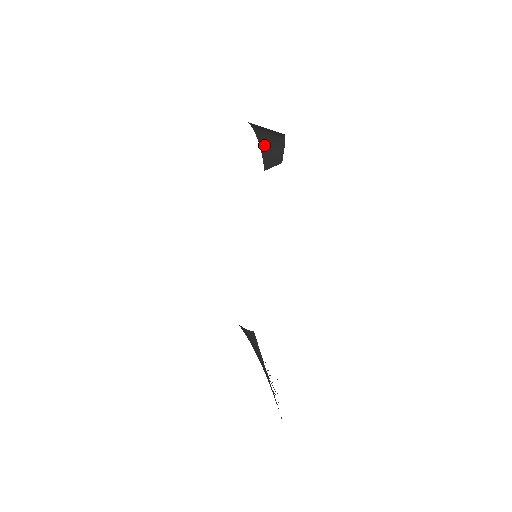
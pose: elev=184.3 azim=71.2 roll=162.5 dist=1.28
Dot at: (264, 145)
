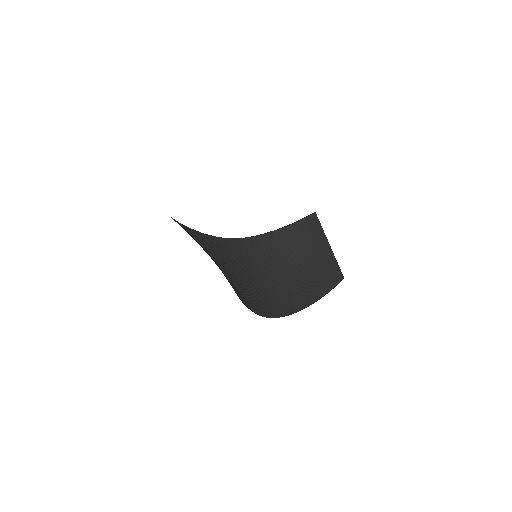
Dot at: occluded
